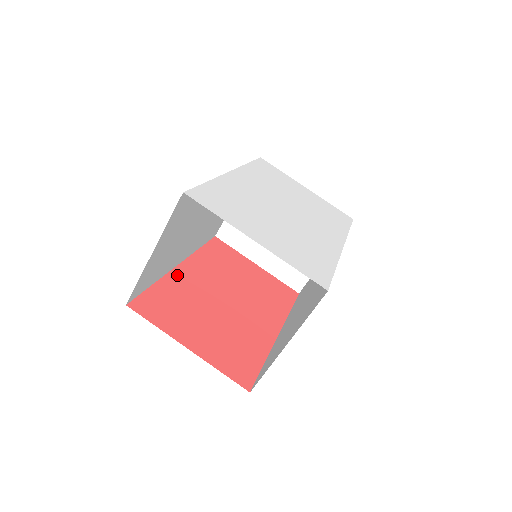
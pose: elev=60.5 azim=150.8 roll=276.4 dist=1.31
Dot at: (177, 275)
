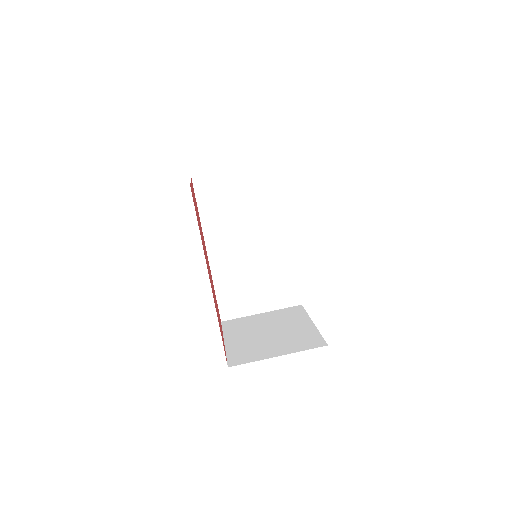
Dot at: occluded
